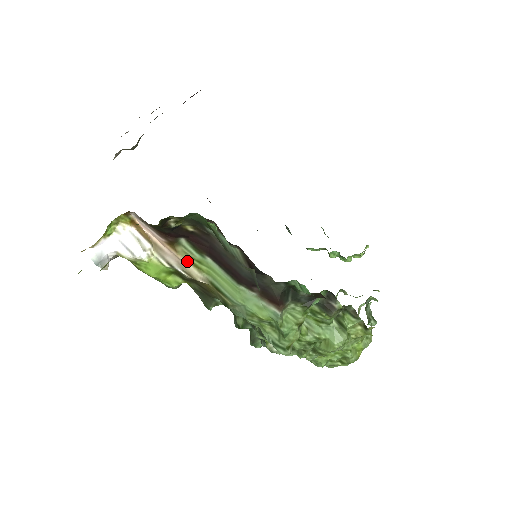
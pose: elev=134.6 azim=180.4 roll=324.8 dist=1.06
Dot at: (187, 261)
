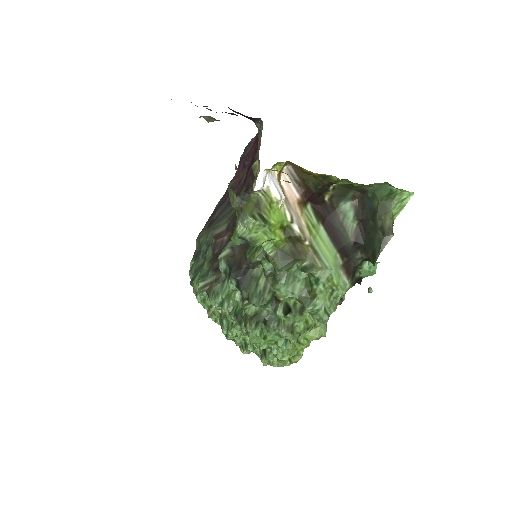
Dot at: (304, 222)
